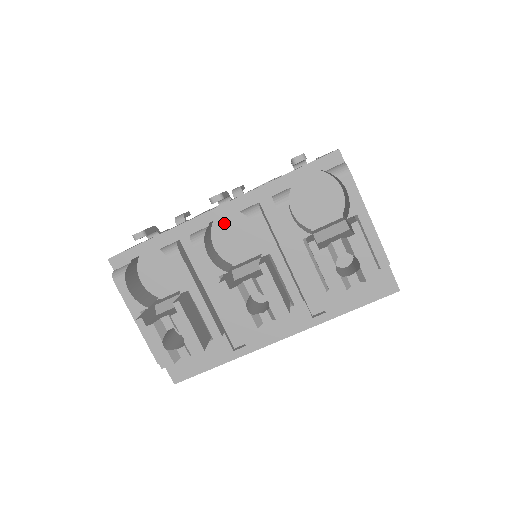
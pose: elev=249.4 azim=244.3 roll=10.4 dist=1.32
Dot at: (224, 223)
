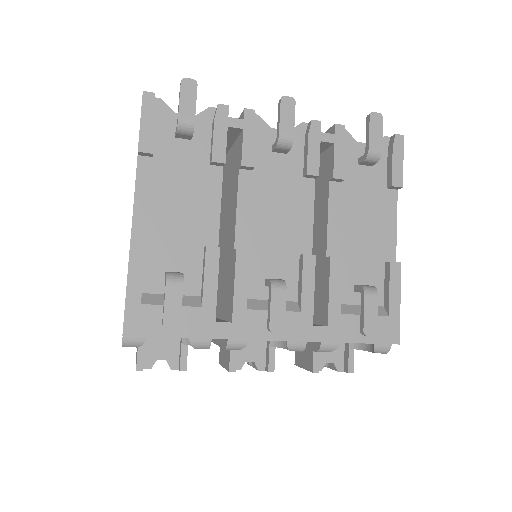
Dot at: occluded
